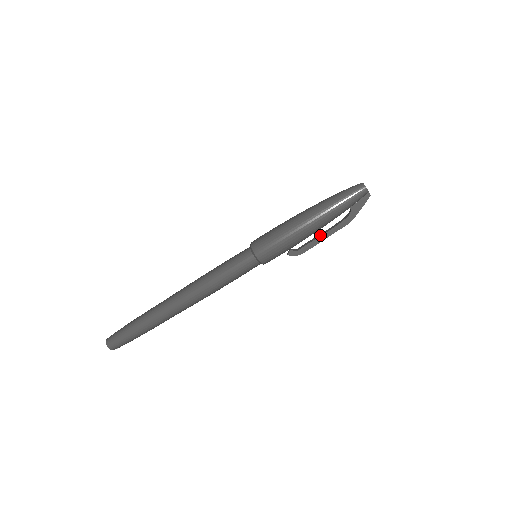
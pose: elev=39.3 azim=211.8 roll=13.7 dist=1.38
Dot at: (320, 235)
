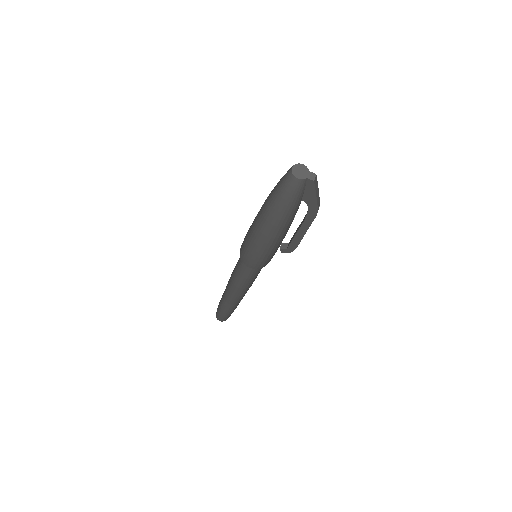
Dot at: (296, 231)
